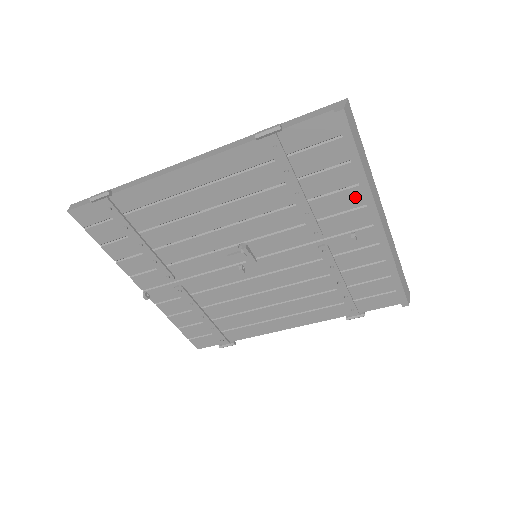
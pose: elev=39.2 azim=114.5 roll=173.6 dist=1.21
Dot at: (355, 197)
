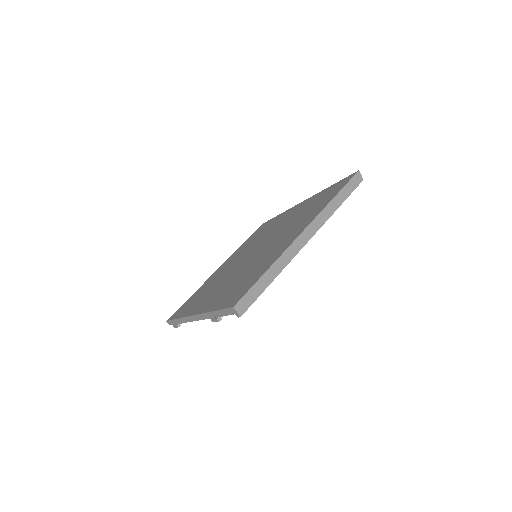
Dot at: occluded
